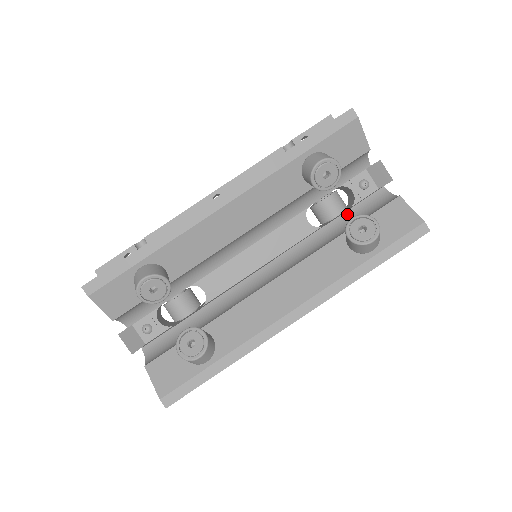
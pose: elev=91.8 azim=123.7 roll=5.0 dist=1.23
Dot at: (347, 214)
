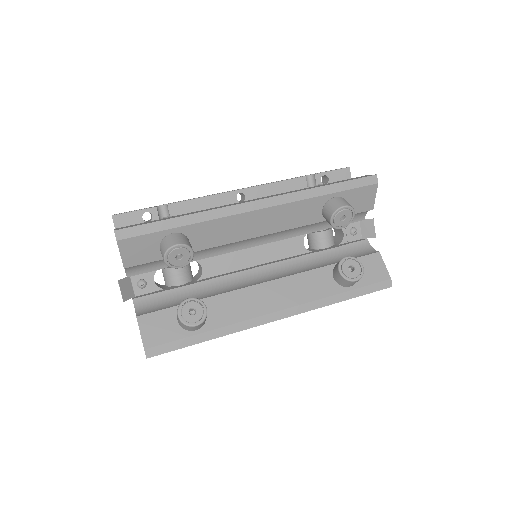
Dot at: (335, 250)
